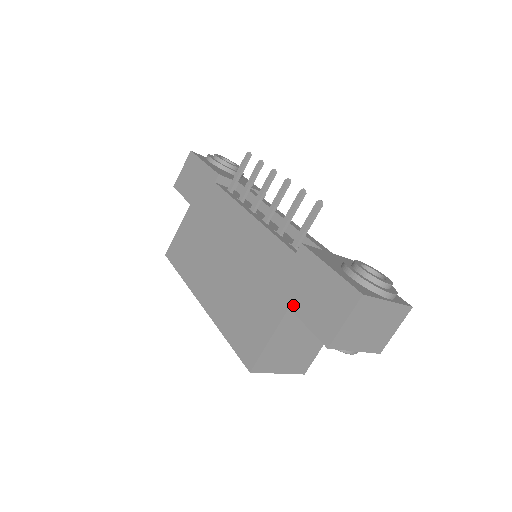
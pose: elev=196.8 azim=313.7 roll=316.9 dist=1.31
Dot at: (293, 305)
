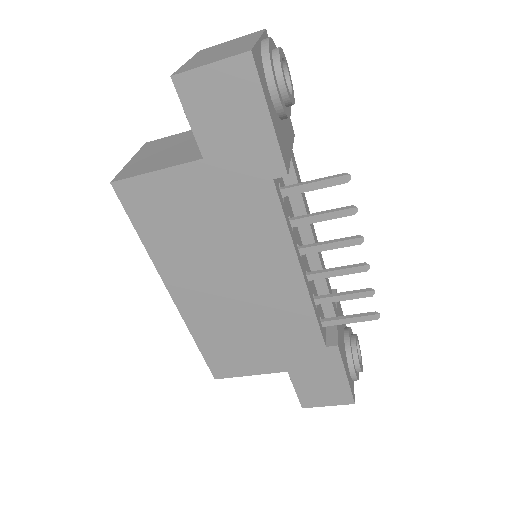
Dot at: (293, 373)
